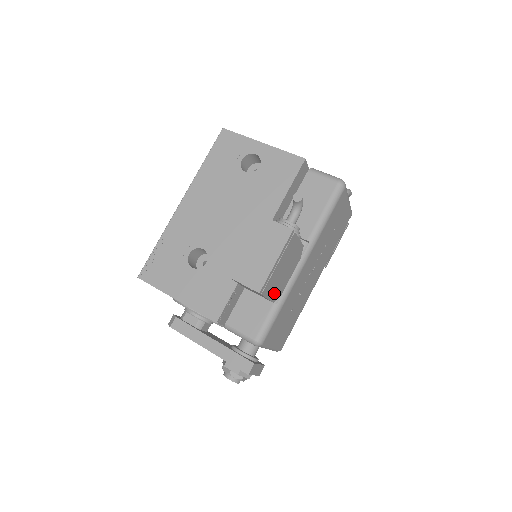
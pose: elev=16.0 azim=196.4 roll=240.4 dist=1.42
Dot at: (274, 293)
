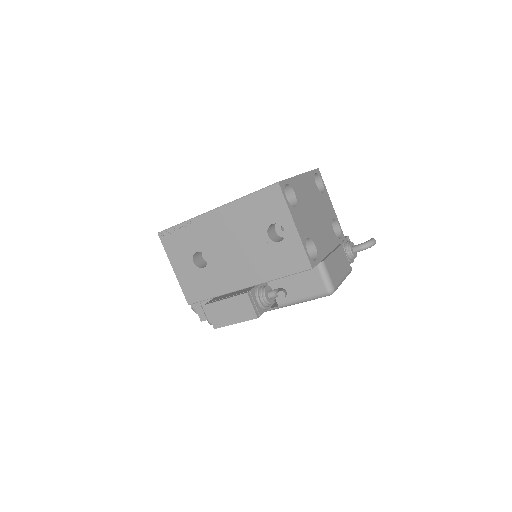
Dot at: occluded
